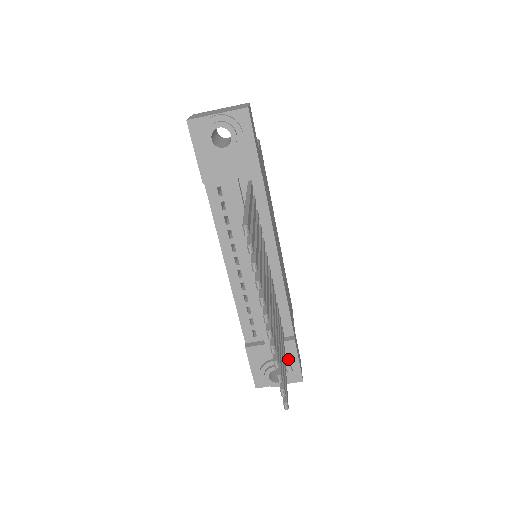
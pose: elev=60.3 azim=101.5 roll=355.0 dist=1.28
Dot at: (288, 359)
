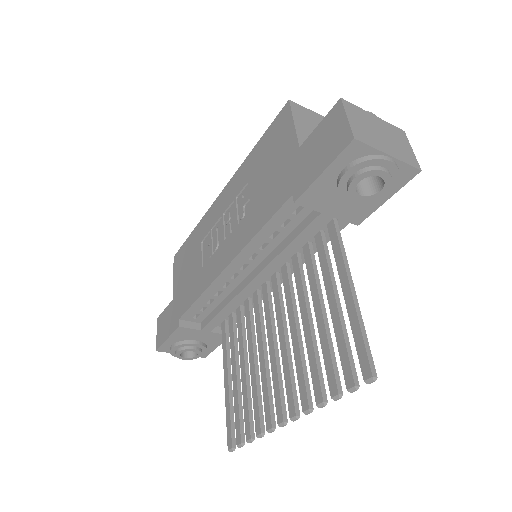
Dot at: (210, 344)
